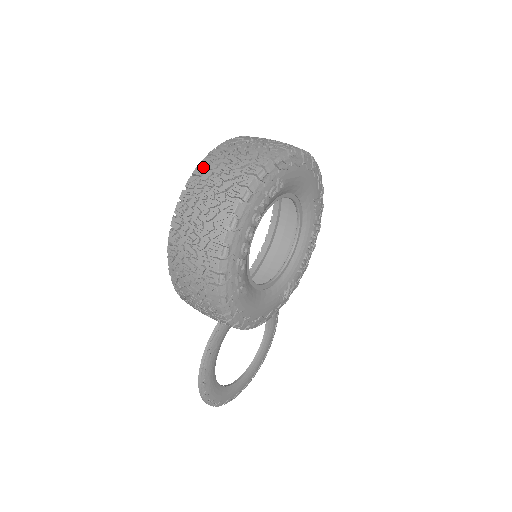
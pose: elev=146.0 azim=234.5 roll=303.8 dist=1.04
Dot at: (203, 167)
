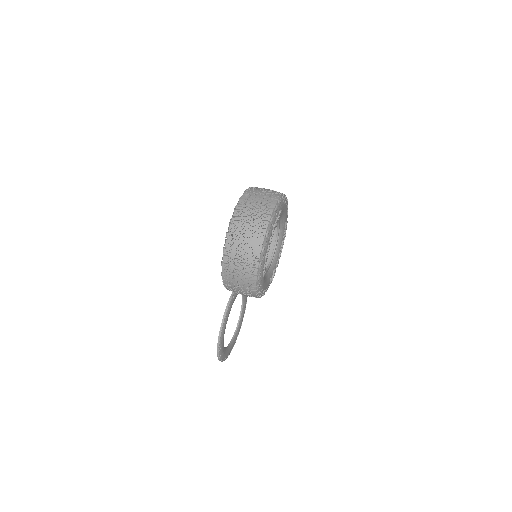
Dot at: (242, 205)
